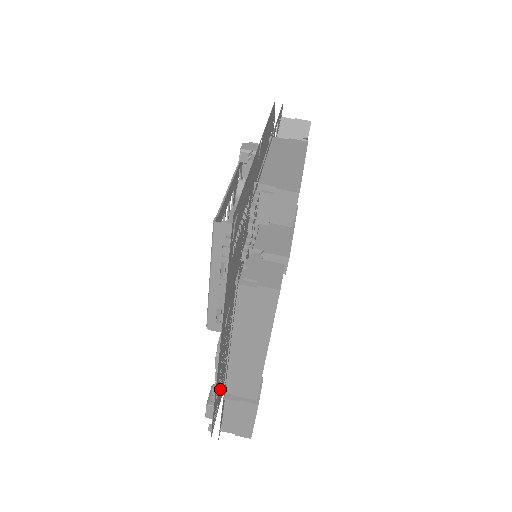
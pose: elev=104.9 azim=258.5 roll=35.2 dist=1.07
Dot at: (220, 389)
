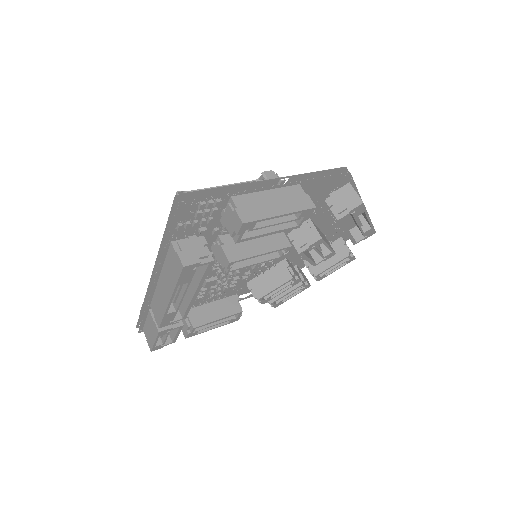
Dot at: occluded
